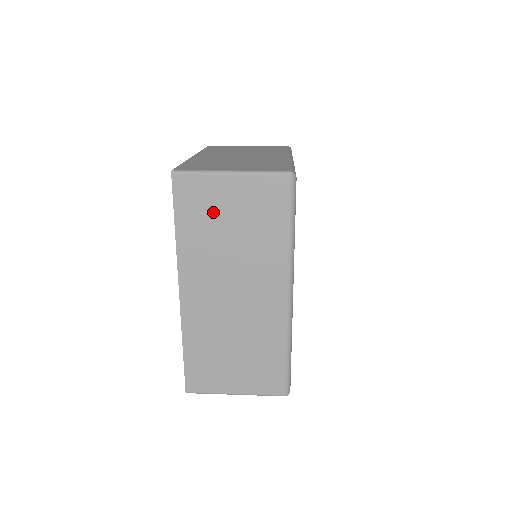
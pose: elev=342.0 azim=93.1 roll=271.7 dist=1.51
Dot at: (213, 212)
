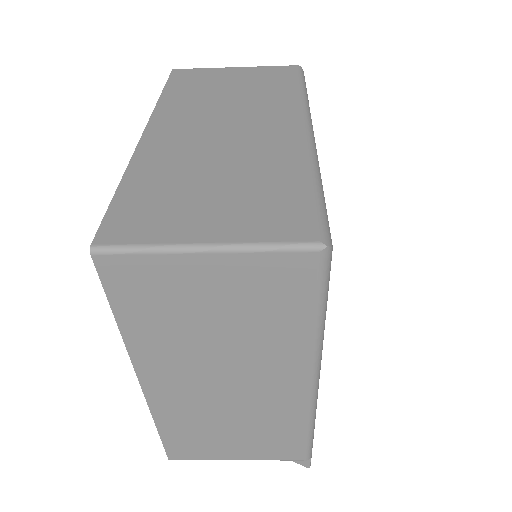
Dot at: (211, 83)
